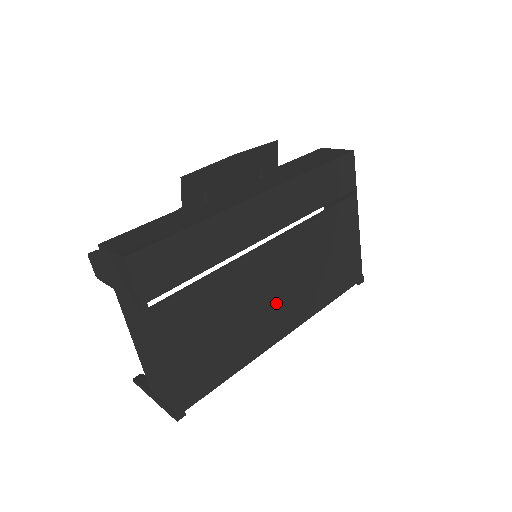
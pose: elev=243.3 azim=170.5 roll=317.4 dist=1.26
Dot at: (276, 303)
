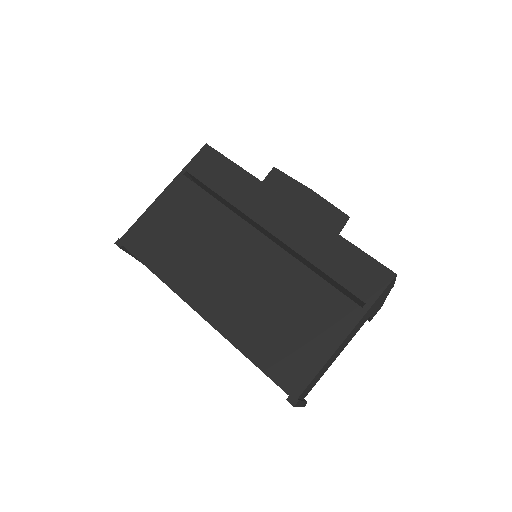
Dot at: (222, 279)
